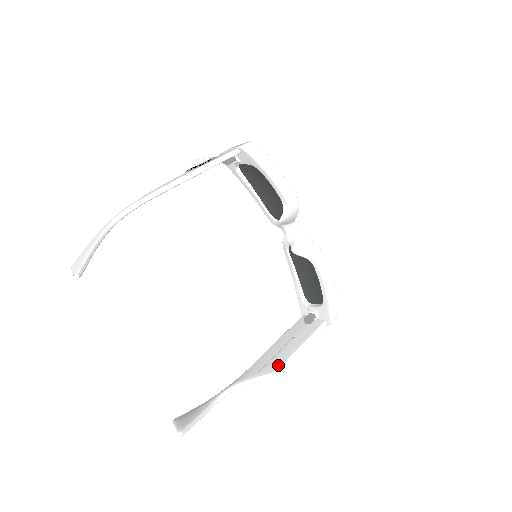
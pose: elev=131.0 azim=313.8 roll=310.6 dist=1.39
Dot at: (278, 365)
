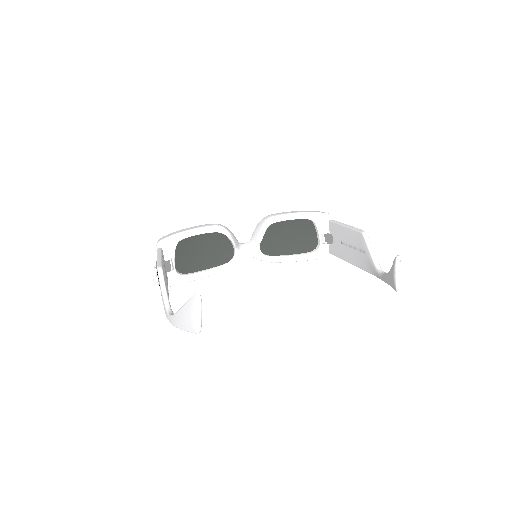
Dot at: (357, 234)
